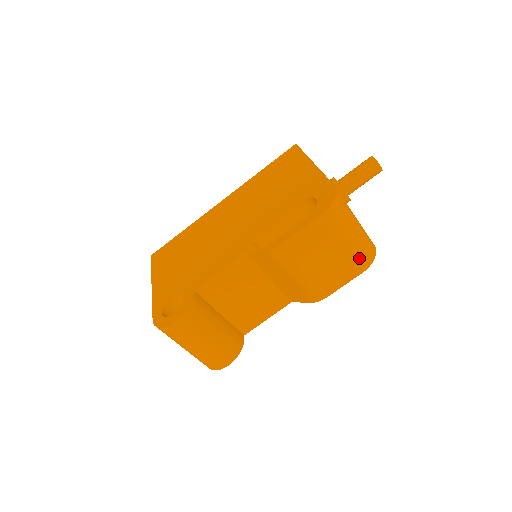
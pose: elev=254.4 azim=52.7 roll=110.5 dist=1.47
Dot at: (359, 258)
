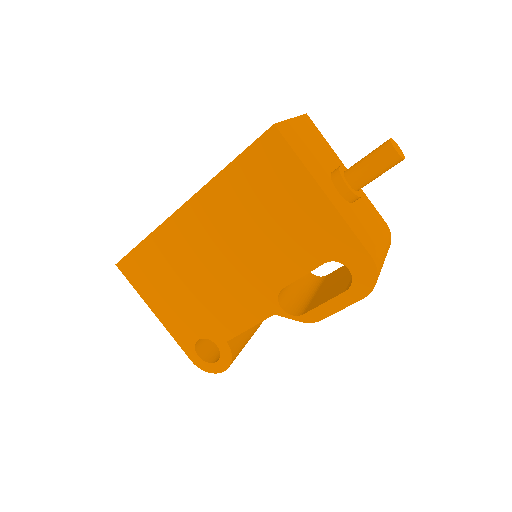
Dot at: occluded
